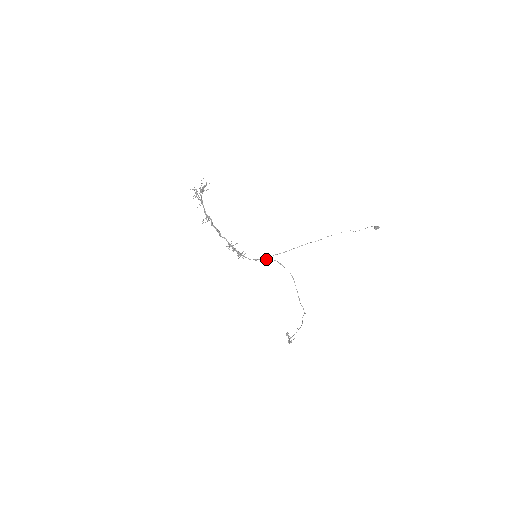
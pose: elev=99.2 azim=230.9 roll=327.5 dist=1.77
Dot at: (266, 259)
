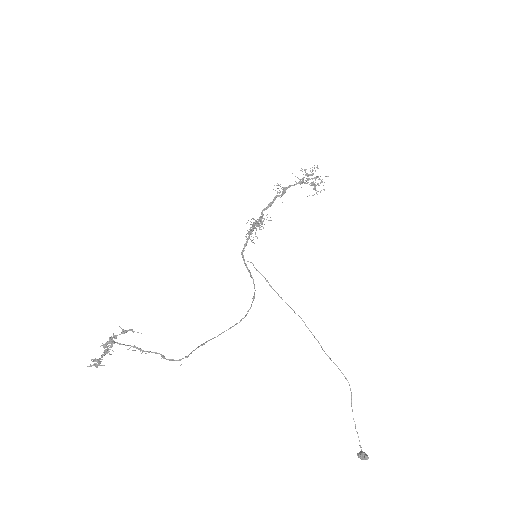
Dot at: occluded
